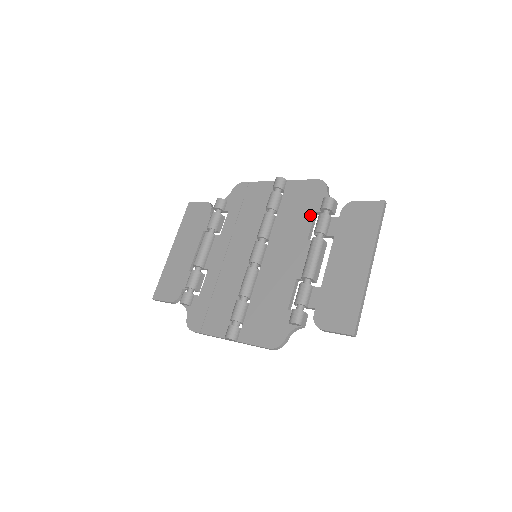
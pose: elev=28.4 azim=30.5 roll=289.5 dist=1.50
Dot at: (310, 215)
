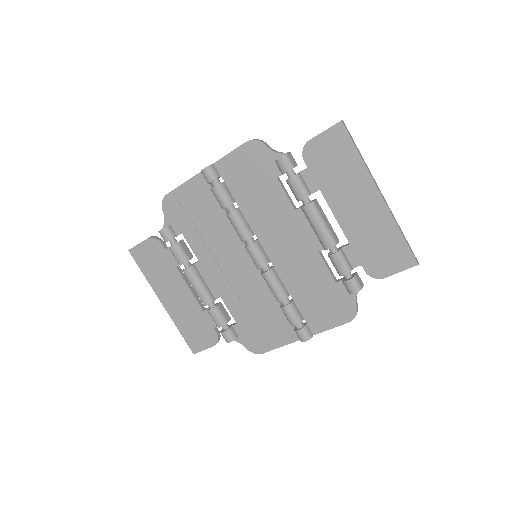
Dot at: (274, 184)
